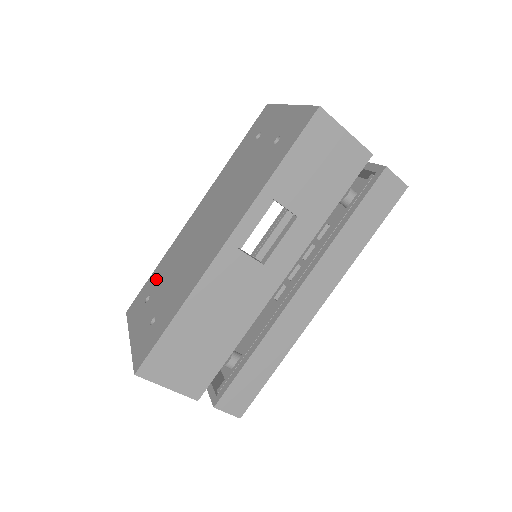
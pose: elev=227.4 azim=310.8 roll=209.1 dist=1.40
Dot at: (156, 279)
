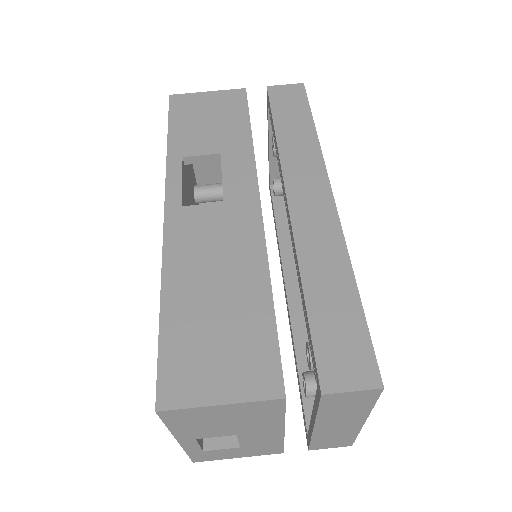
Dot at: occluded
